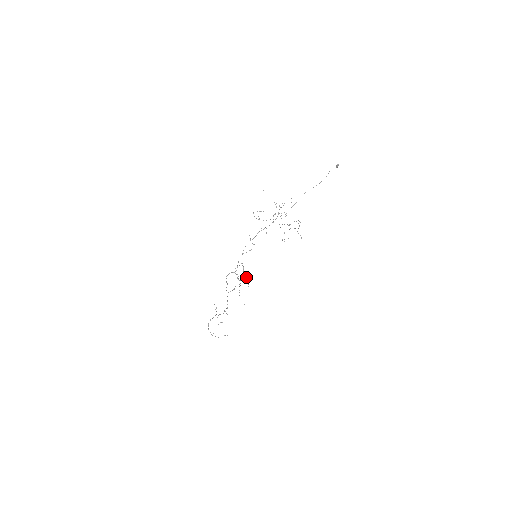
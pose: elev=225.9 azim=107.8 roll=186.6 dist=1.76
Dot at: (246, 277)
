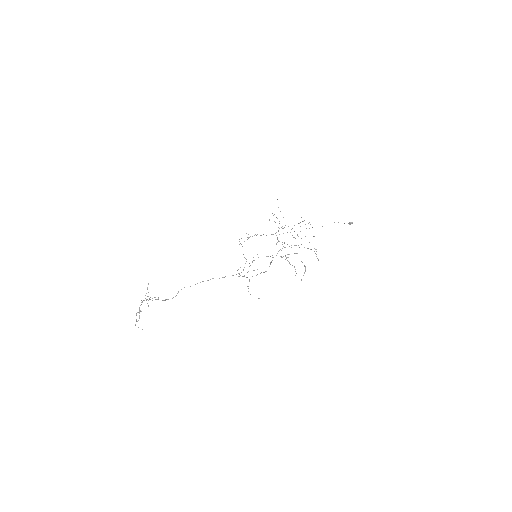
Dot at: occluded
